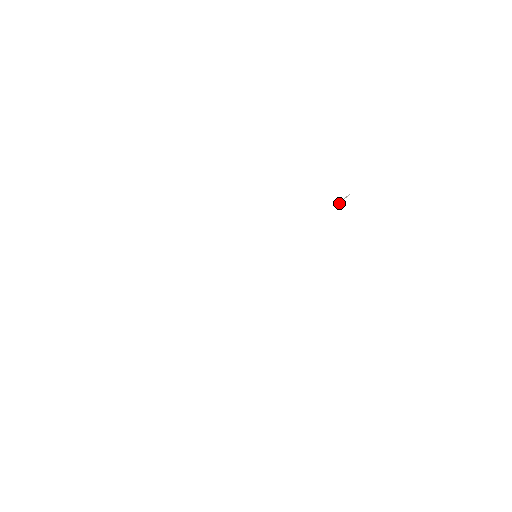
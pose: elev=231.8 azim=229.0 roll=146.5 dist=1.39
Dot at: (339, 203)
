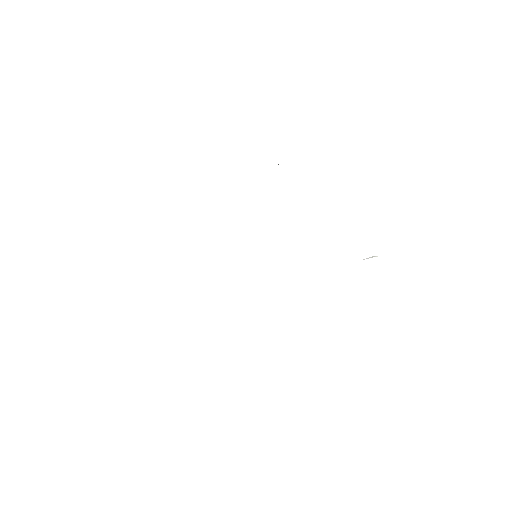
Dot at: (363, 259)
